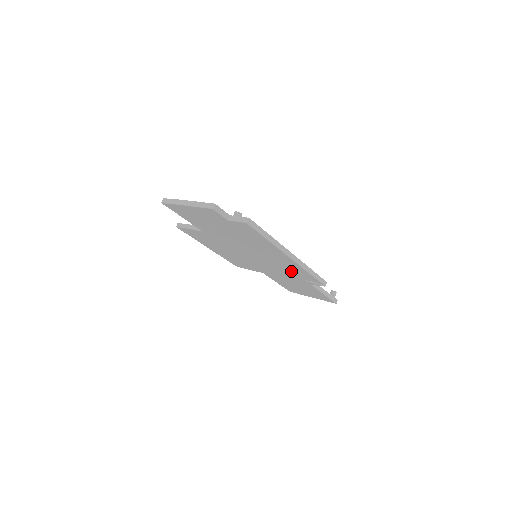
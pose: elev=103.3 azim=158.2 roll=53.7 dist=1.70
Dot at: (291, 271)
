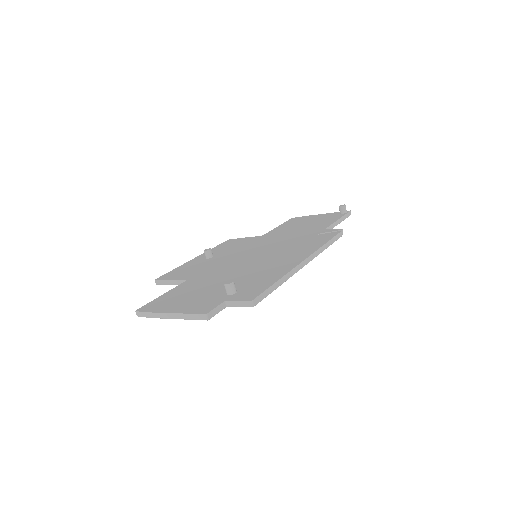
Dot at: occluded
